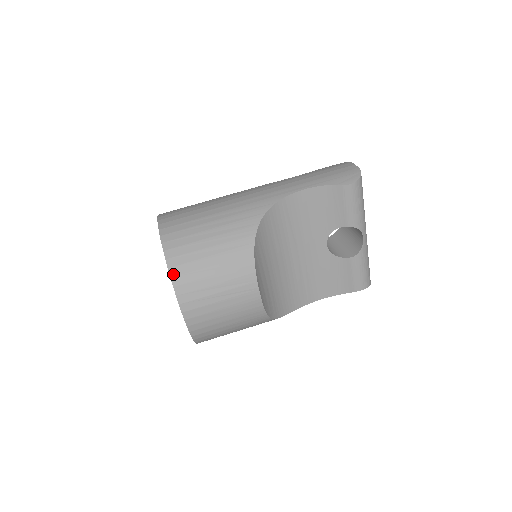
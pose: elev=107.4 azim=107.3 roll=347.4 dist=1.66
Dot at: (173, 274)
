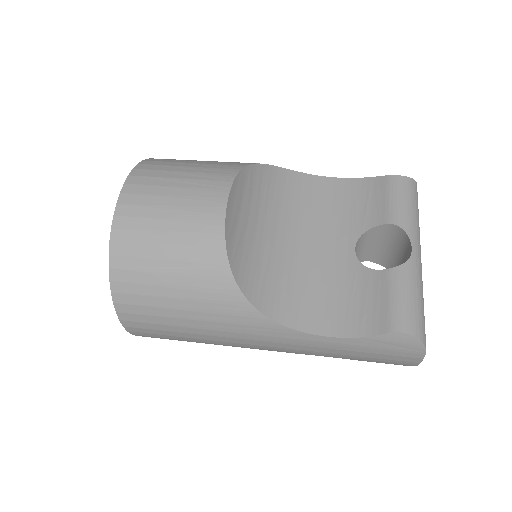
Dot at: (147, 160)
